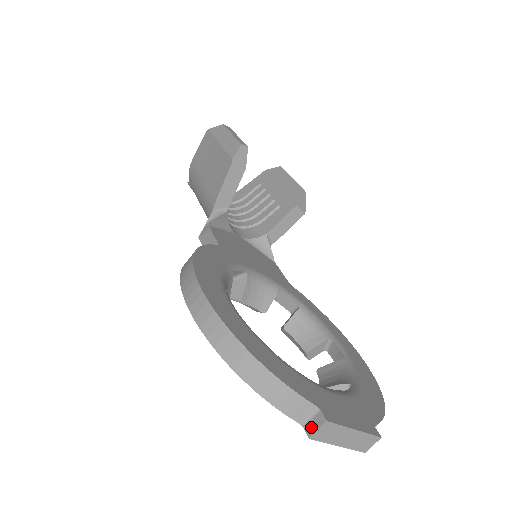
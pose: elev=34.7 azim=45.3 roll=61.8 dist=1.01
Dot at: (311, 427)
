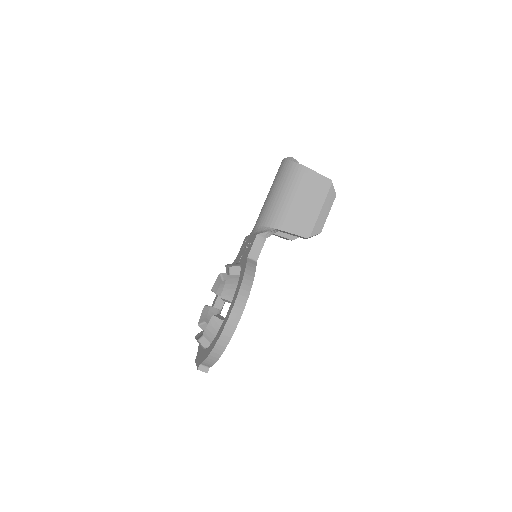
Dot at: (202, 368)
